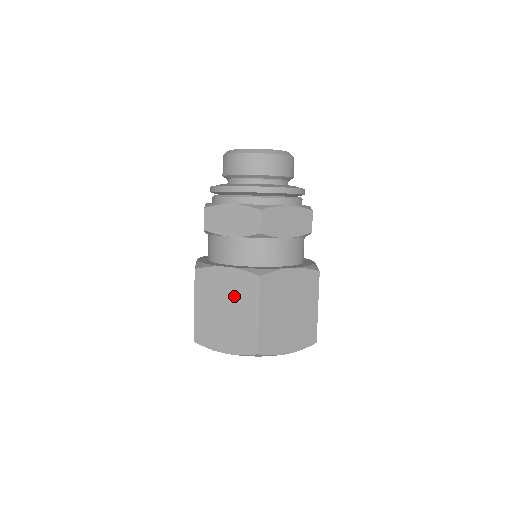
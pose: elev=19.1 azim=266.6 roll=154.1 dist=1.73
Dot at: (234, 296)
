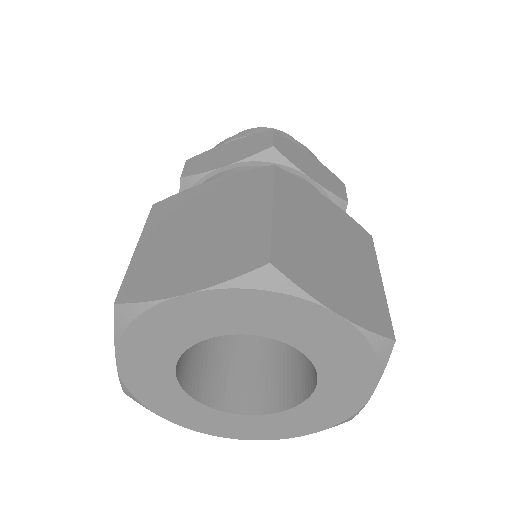
Dot at: (222, 204)
